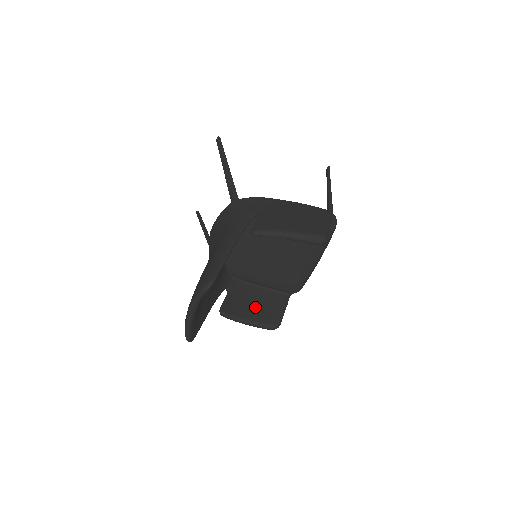
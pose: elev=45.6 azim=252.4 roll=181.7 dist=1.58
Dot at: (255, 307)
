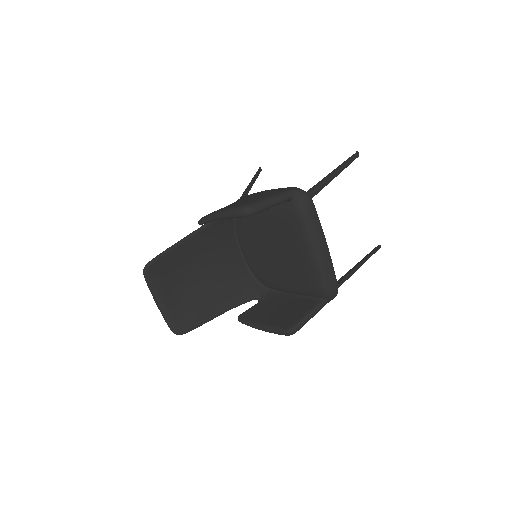
Dot at: (277, 313)
